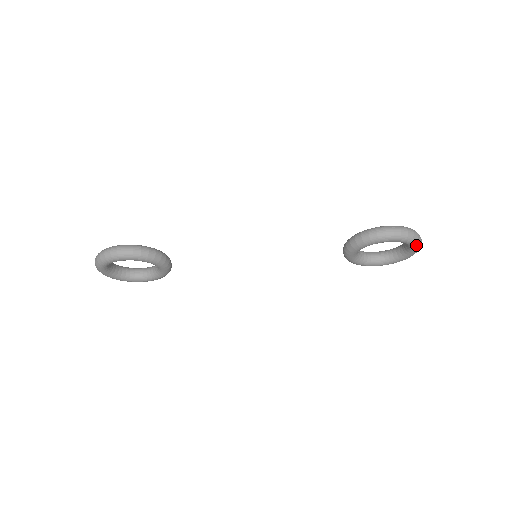
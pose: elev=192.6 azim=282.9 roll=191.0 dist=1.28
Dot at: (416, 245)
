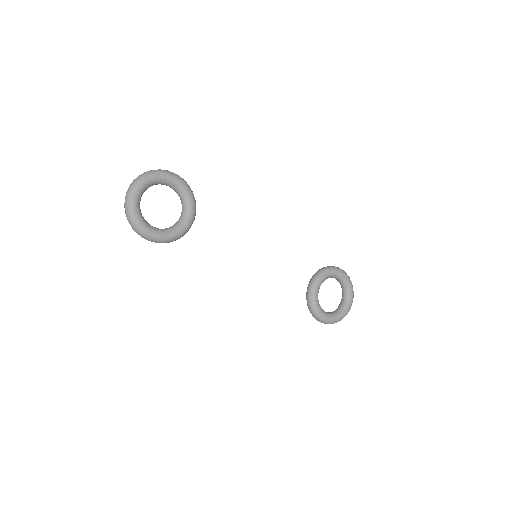
Dot at: (353, 293)
